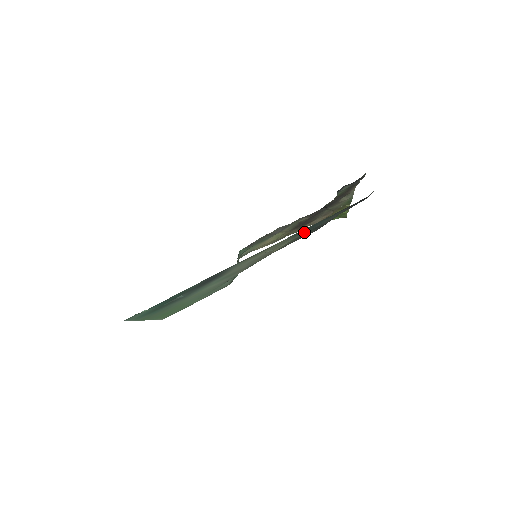
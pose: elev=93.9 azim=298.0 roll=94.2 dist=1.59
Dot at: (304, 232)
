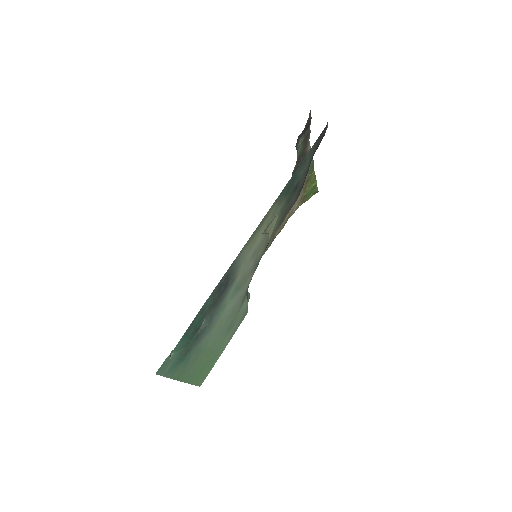
Dot at: (287, 195)
